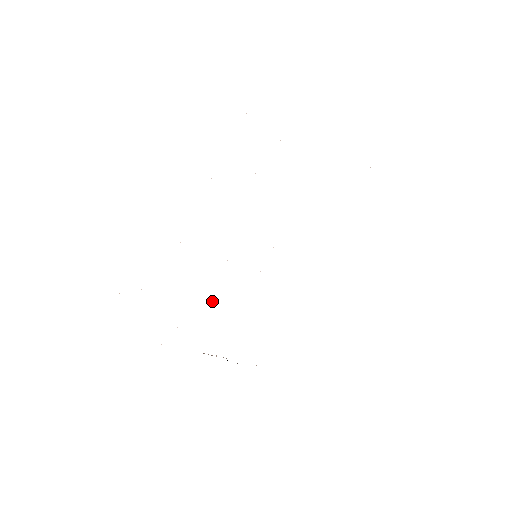
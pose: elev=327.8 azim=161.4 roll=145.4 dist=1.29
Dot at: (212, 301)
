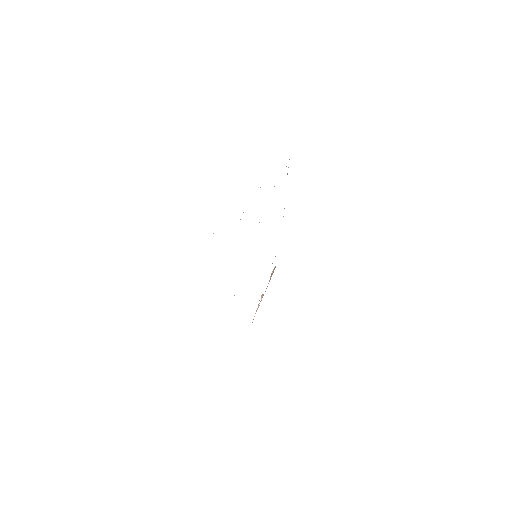
Dot at: occluded
